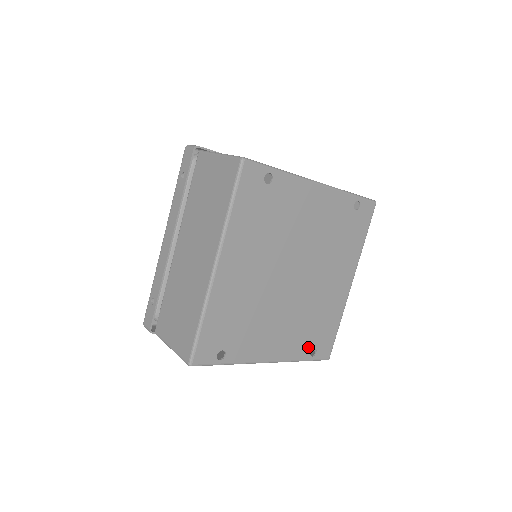
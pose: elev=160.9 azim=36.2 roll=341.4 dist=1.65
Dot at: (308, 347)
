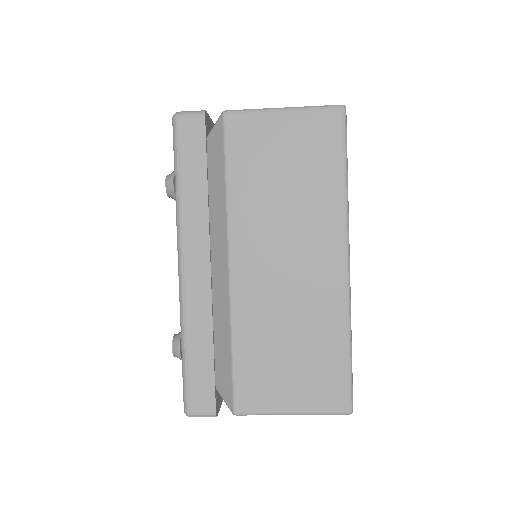
Dot at: occluded
